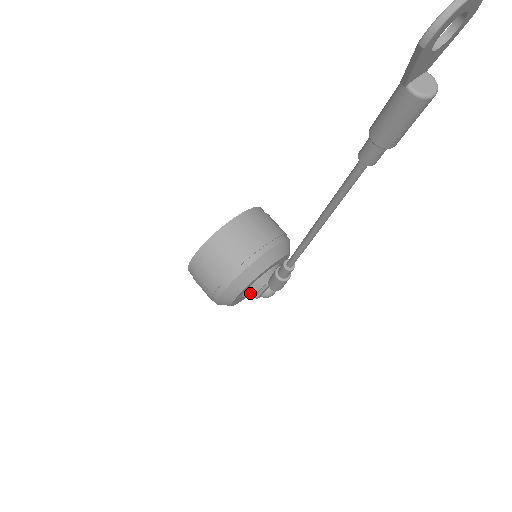
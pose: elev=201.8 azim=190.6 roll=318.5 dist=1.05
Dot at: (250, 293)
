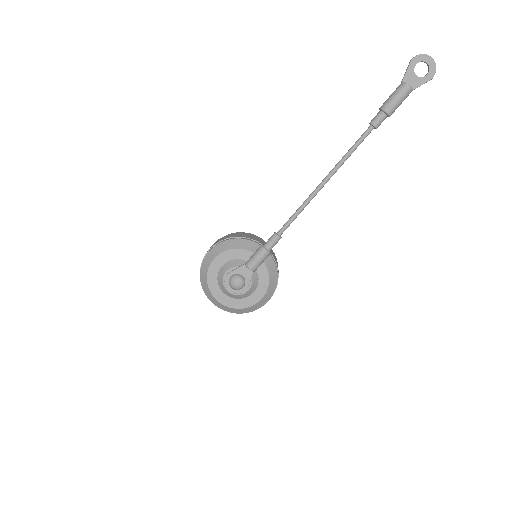
Dot at: (229, 265)
